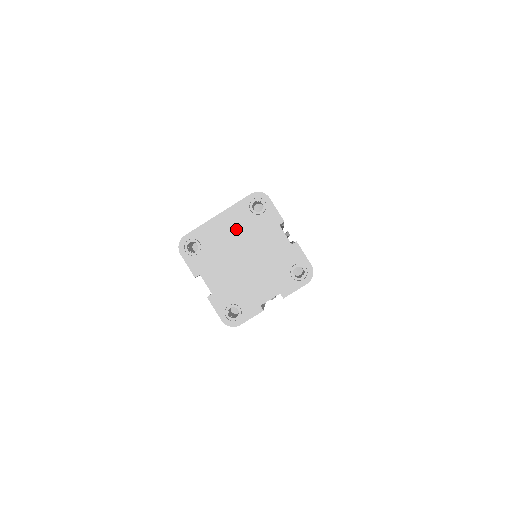
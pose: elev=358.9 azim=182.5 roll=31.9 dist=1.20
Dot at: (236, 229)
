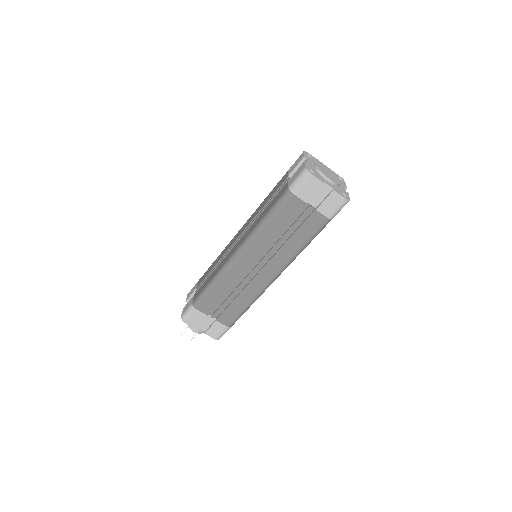
Dot at: occluded
